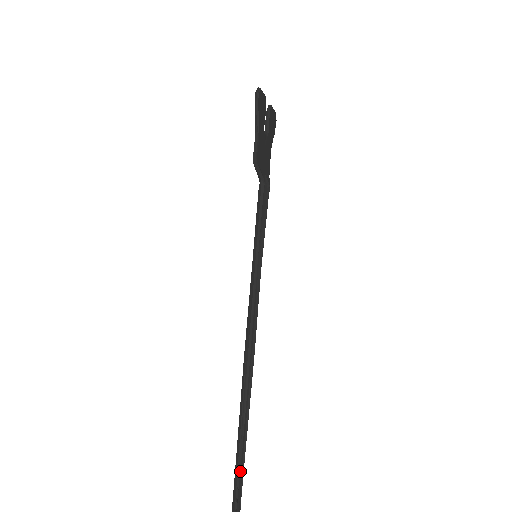
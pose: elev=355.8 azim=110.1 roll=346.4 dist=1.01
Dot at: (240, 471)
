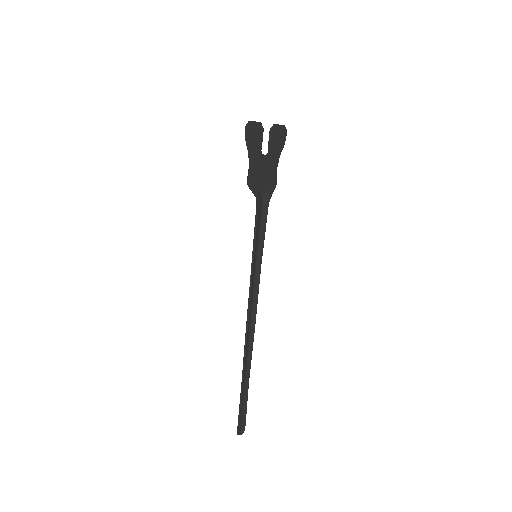
Dot at: (244, 395)
